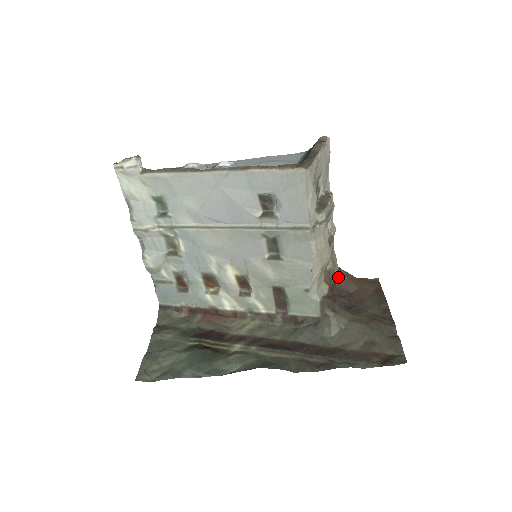
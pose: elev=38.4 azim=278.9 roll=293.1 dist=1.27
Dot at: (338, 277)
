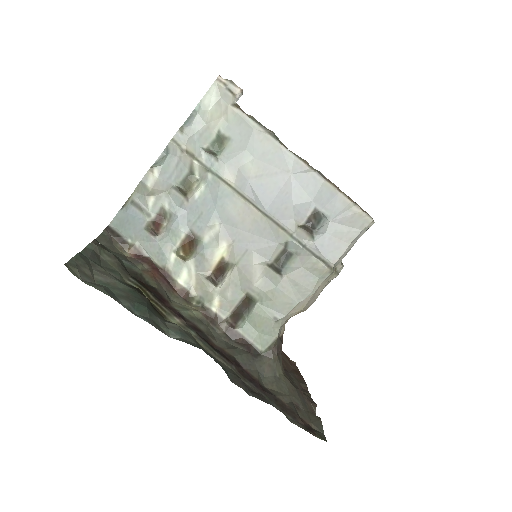
Dot at: occluded
